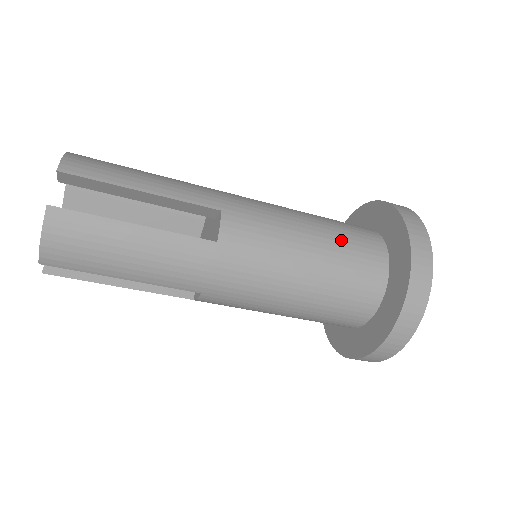
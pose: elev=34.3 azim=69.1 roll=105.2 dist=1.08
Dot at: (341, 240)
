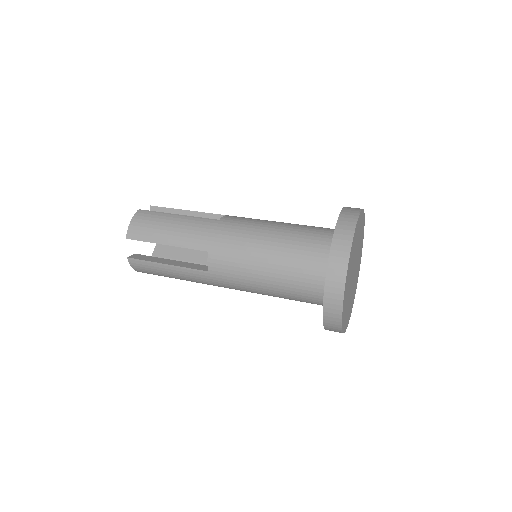
Dot at: (290, 265)
